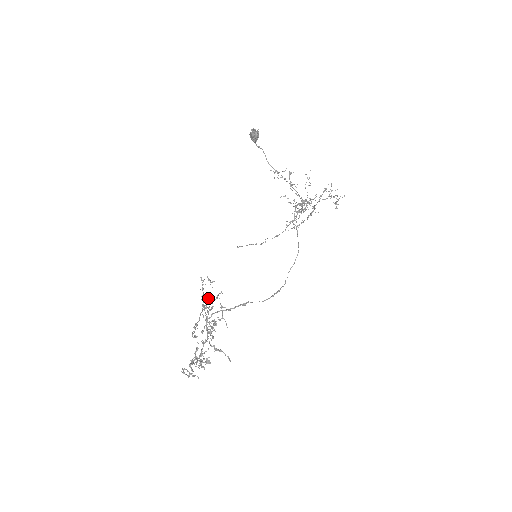
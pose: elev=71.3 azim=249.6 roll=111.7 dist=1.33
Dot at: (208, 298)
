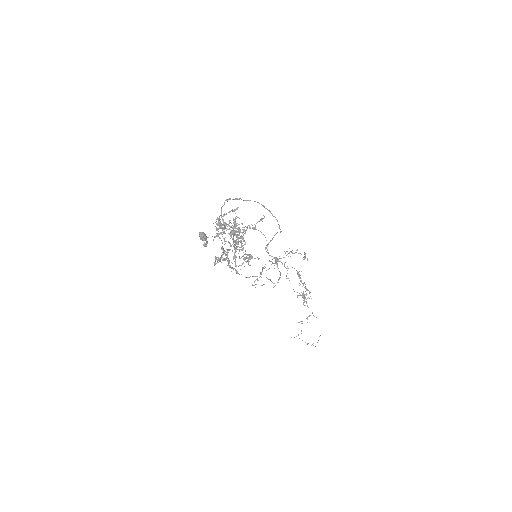
Dot at: (217, 235)
